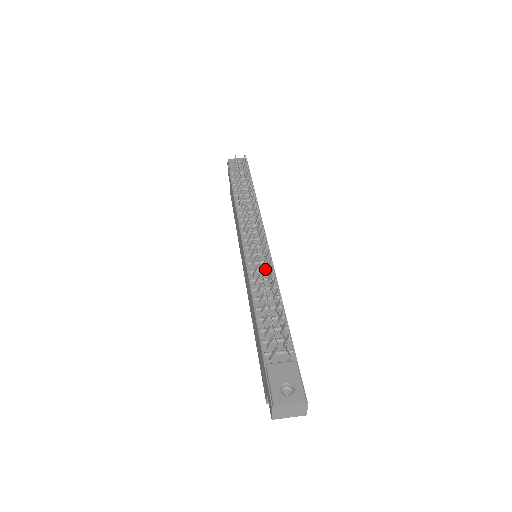
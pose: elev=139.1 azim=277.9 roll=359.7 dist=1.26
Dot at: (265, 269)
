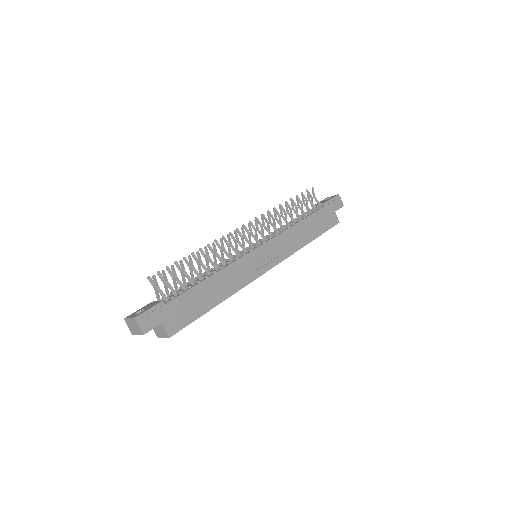
Dot at: (233, 258)
